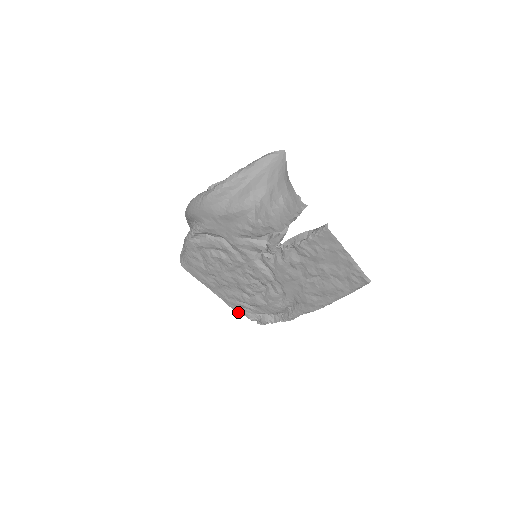
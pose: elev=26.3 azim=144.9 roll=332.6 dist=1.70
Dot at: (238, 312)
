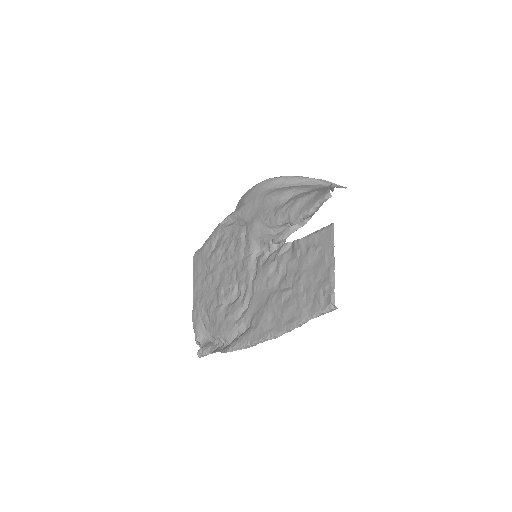
Dot at: (193, 327)
